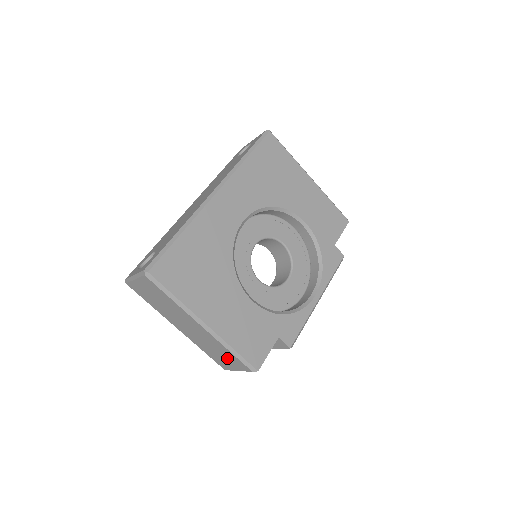
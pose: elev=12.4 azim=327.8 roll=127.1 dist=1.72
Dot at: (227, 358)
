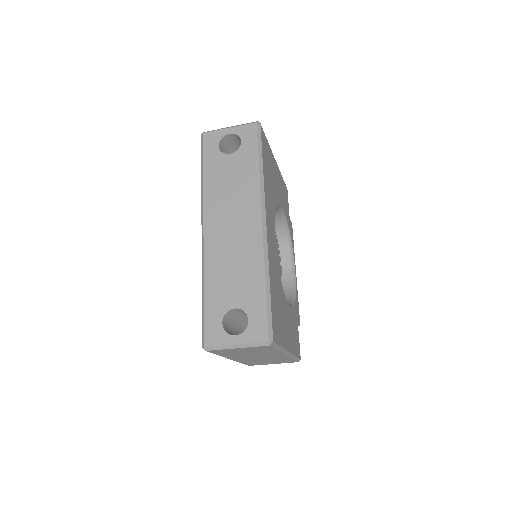
Dot at: occluded
